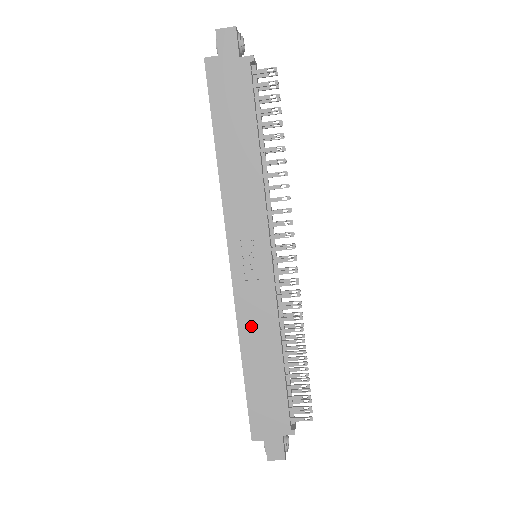
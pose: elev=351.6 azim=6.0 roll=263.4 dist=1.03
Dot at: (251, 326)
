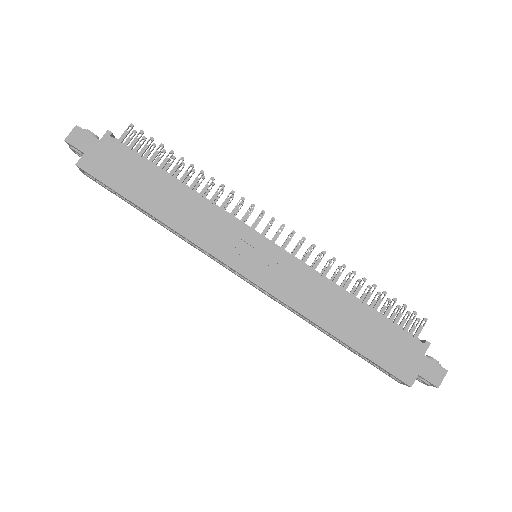
Dot at: (310, 303)
